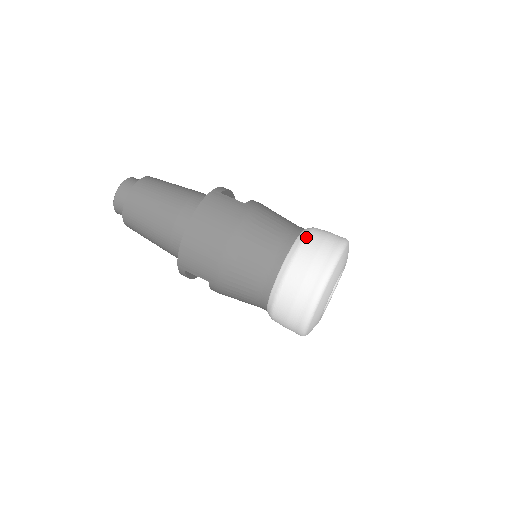
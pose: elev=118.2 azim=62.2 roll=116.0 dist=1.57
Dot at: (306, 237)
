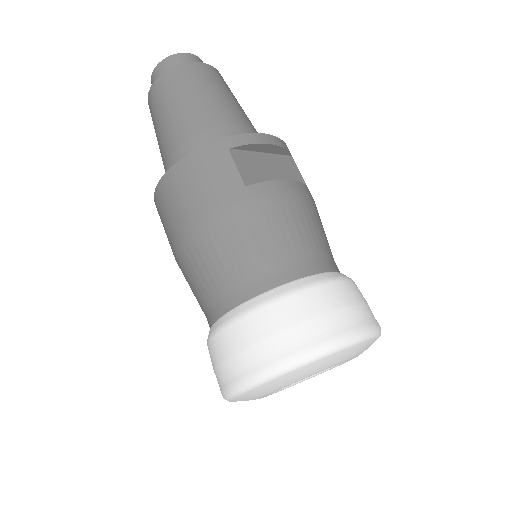
Dot at: (276, 300)
